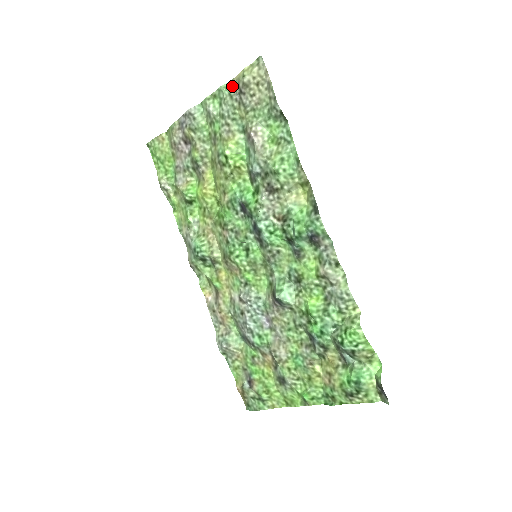
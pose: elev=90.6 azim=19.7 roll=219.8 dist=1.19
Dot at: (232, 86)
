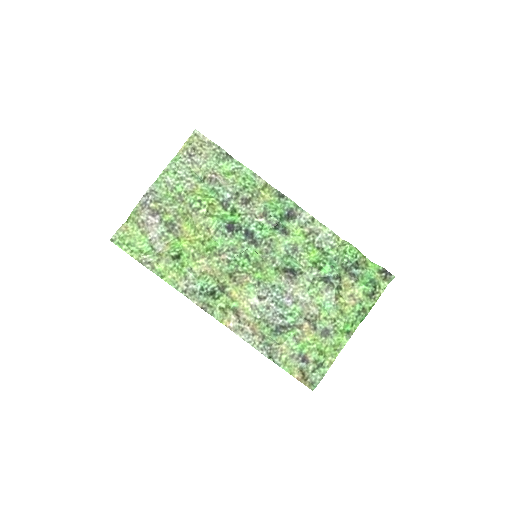
Dot at: (181, 156)
